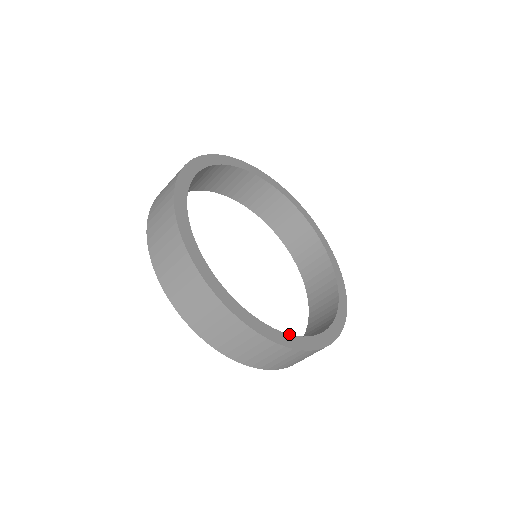
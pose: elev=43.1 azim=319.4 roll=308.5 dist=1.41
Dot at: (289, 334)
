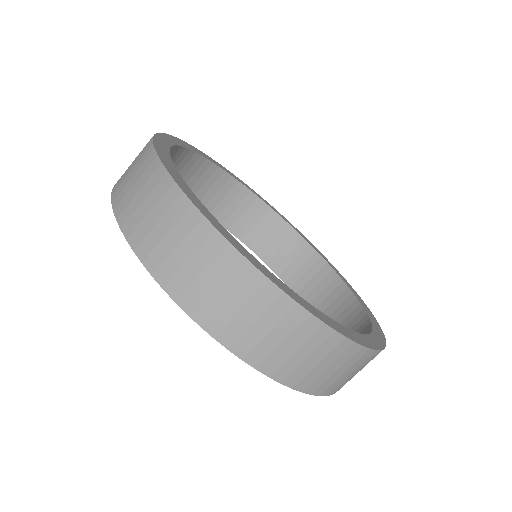
Dot at: (372, 329)
